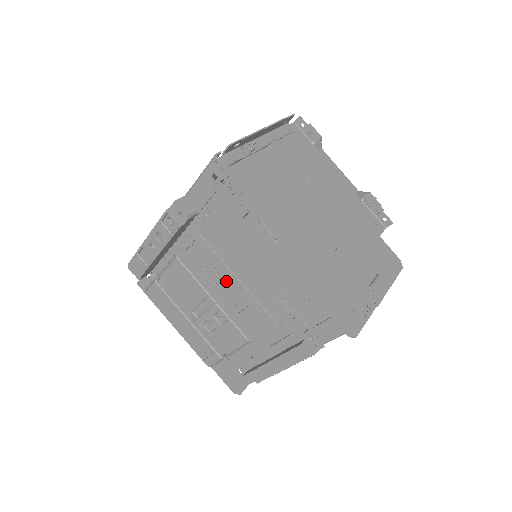
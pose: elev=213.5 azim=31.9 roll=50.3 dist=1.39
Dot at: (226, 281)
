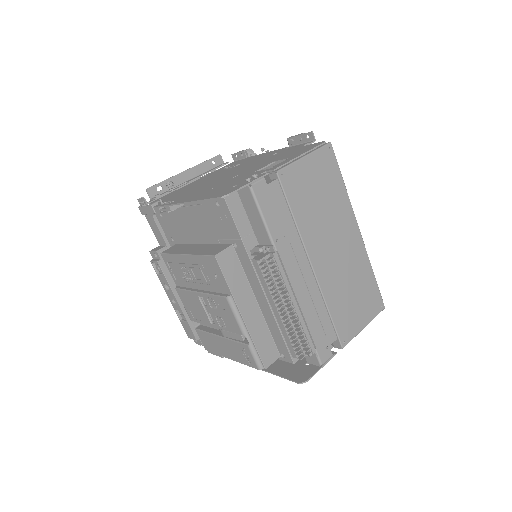
Dot at: (189, 267)
